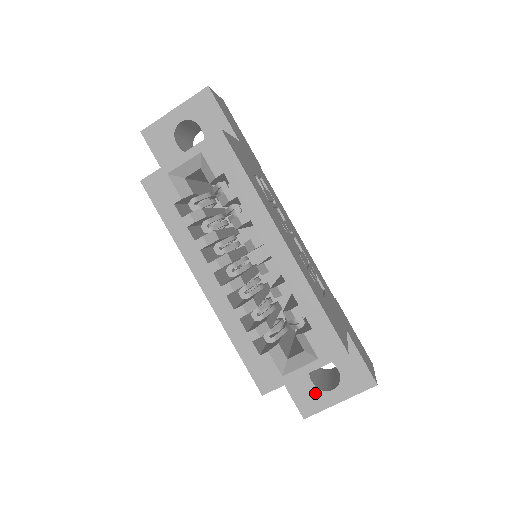
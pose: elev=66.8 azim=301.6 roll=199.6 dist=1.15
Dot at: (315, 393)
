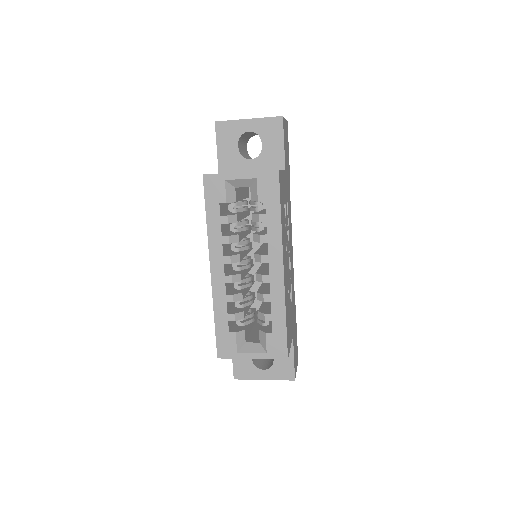
Dot at: (250, 366)
